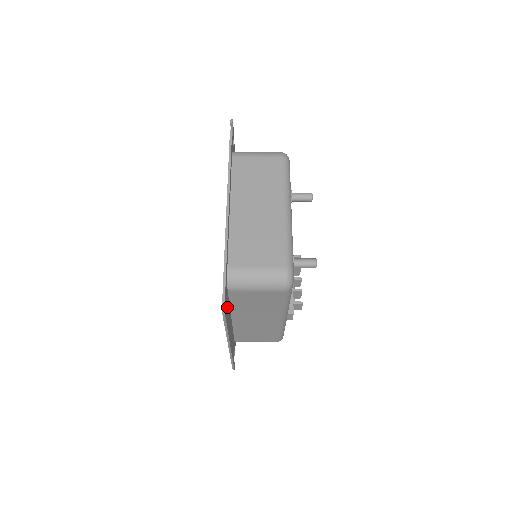
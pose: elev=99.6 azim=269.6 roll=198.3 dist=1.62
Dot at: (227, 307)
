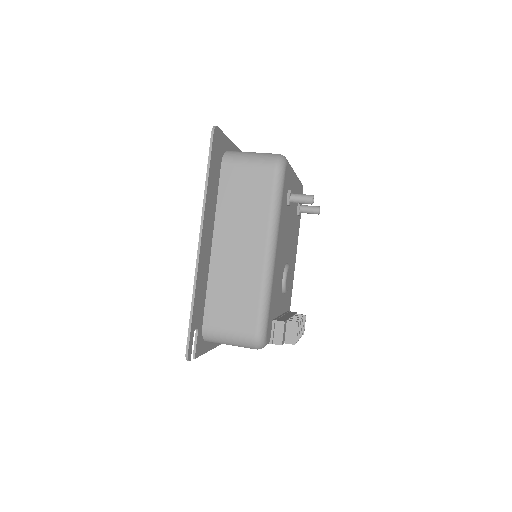
Dot at: (216, 167)
